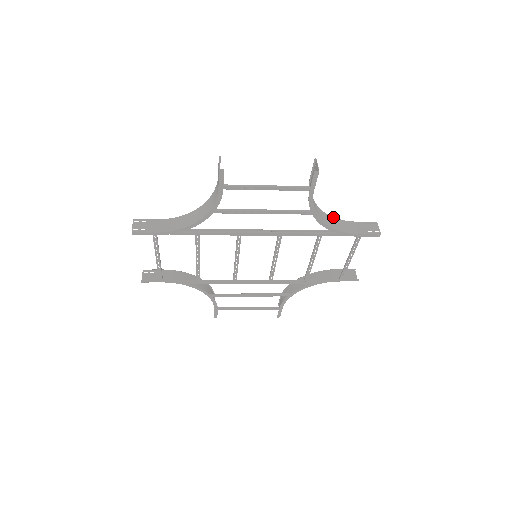
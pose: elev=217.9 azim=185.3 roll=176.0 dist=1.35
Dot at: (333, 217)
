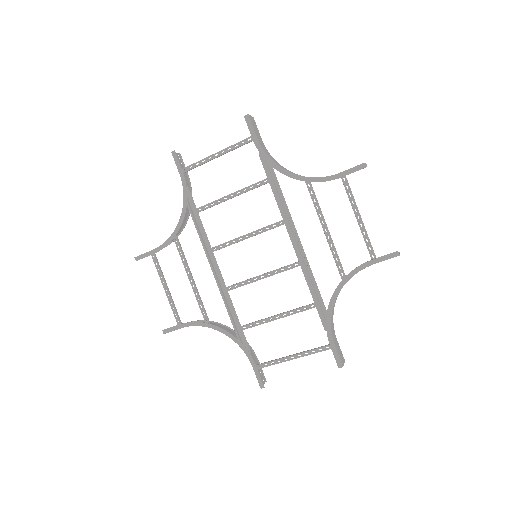
Dot at: occluded
